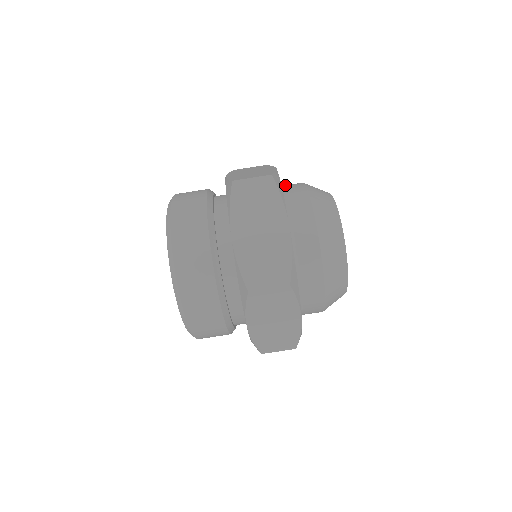
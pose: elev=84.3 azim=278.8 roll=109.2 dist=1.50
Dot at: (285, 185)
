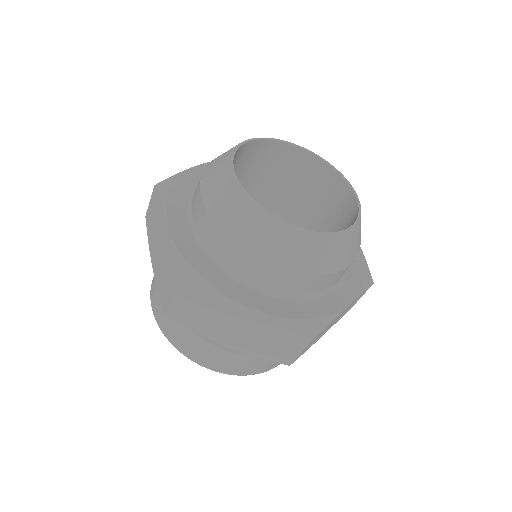
Dot at: occluded
